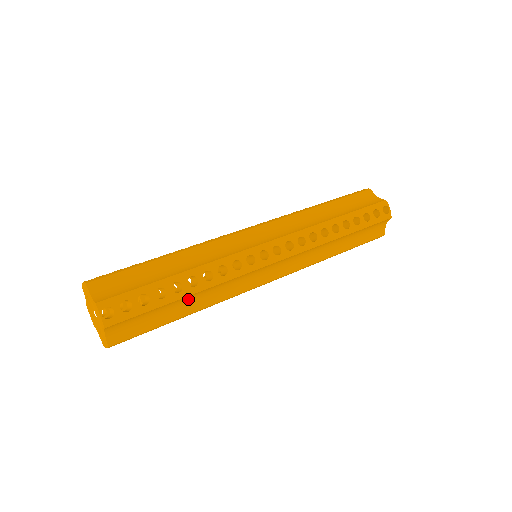
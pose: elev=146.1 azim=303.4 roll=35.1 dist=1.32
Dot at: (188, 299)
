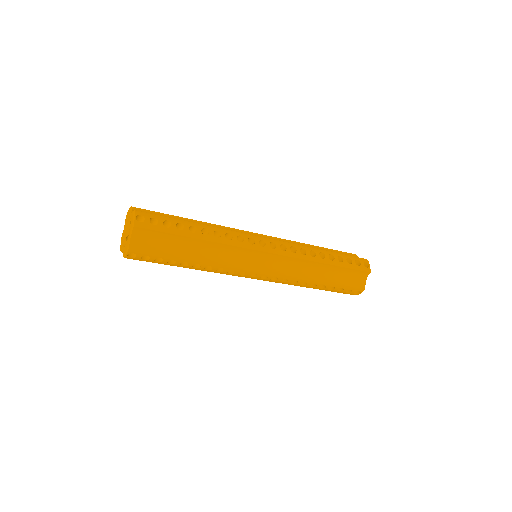
Dot at: (197, 245)
